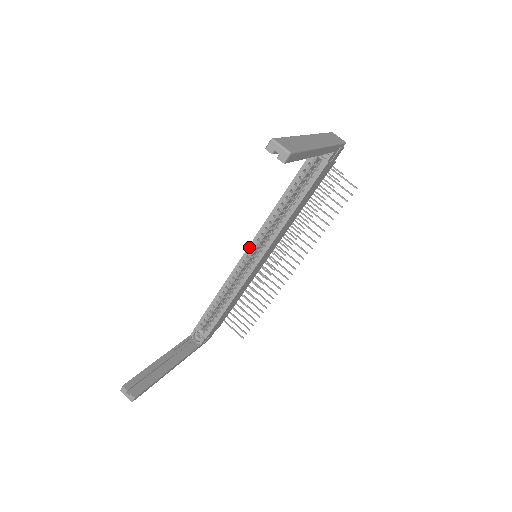
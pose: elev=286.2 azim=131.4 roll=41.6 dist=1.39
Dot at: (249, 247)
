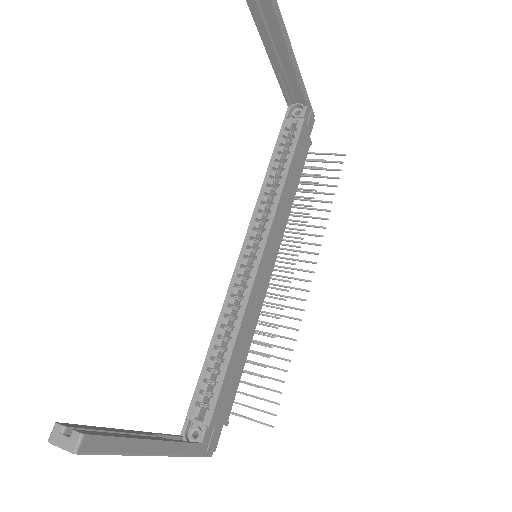
Dot at: (244, 244)
